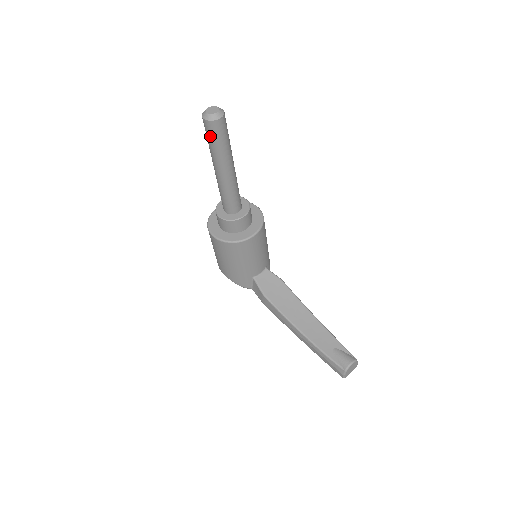
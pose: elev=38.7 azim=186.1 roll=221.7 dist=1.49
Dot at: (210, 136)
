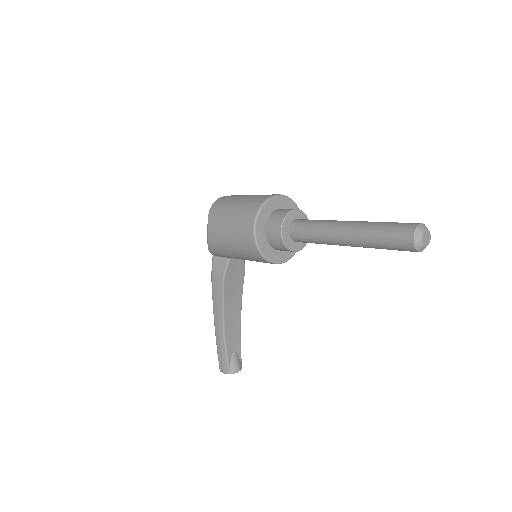
Dot at: (392, 243)
